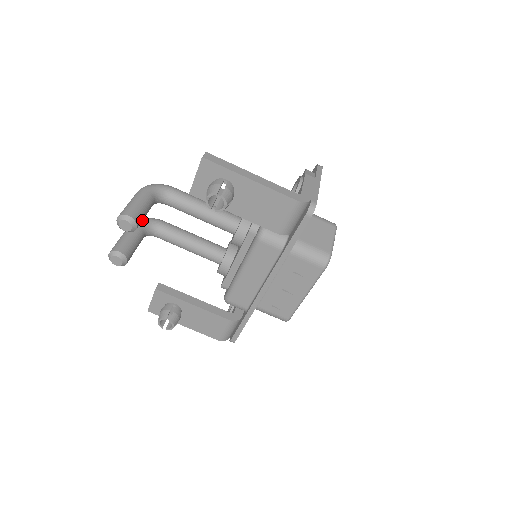
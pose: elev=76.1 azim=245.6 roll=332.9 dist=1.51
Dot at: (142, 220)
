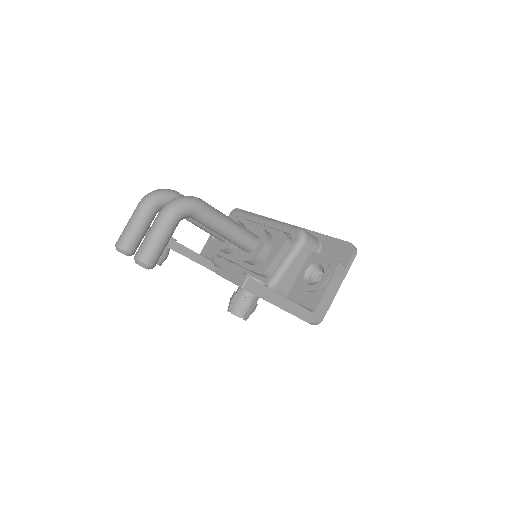
Dot at: (157, 201)
